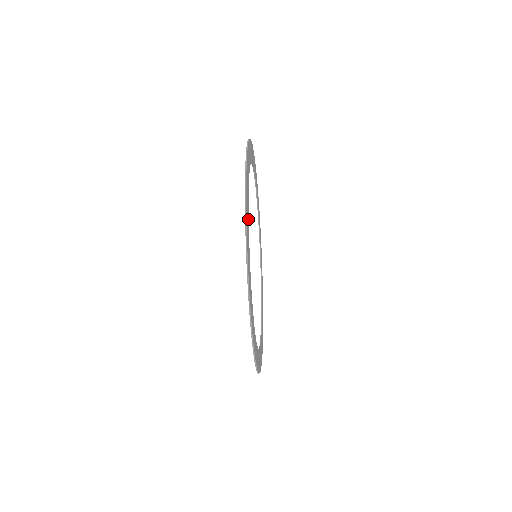
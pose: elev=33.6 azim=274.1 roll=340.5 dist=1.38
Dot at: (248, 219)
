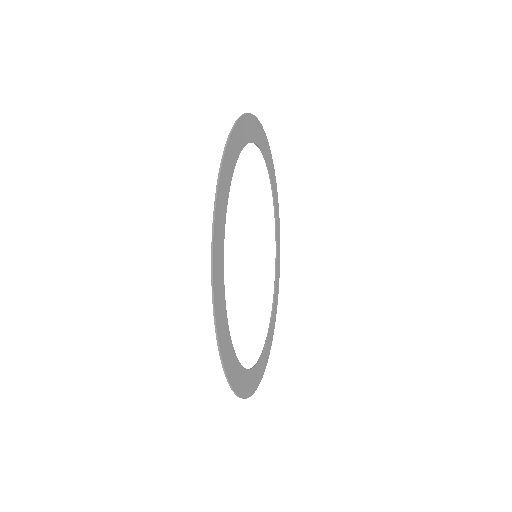
Dot at: (224, 213)
